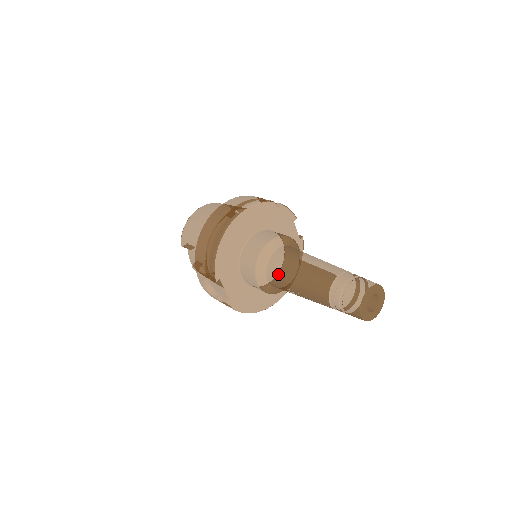
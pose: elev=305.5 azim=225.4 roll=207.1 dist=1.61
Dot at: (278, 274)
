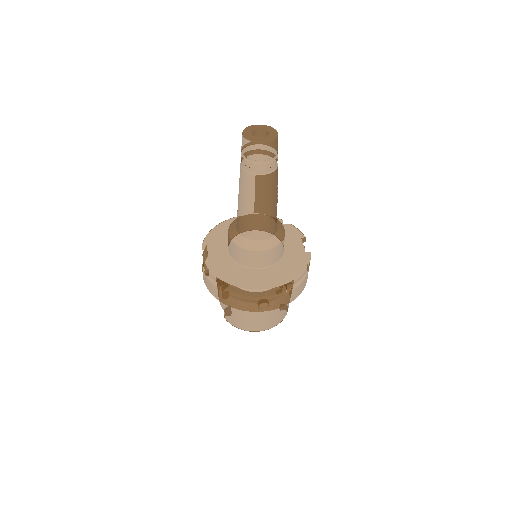
Dot at: occluded
